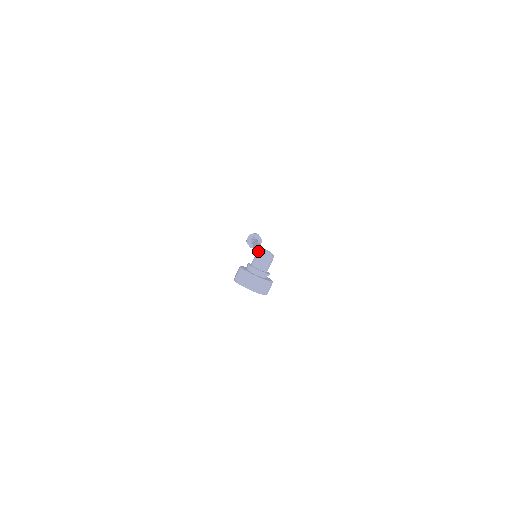
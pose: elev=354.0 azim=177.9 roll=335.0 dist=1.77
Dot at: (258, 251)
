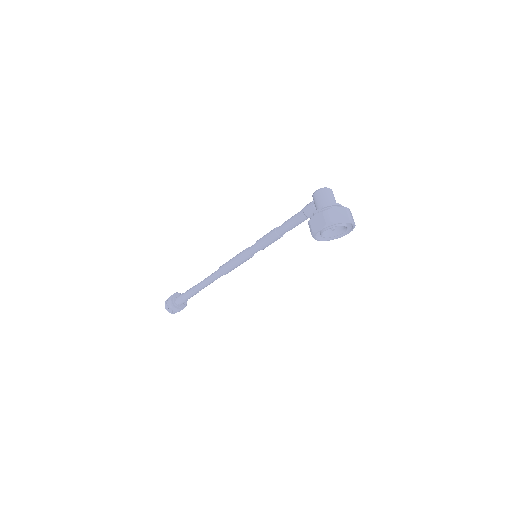
Dot at: (319, 191)
